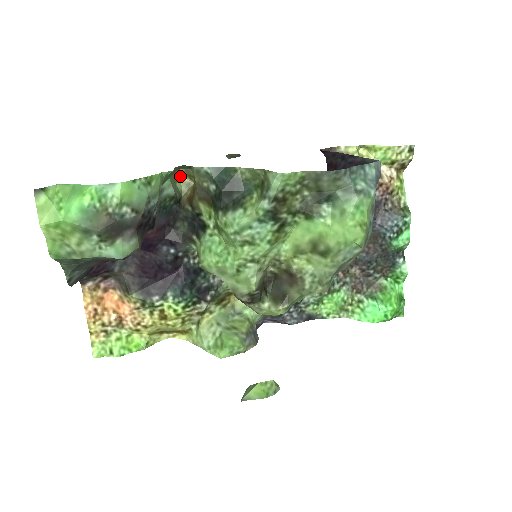
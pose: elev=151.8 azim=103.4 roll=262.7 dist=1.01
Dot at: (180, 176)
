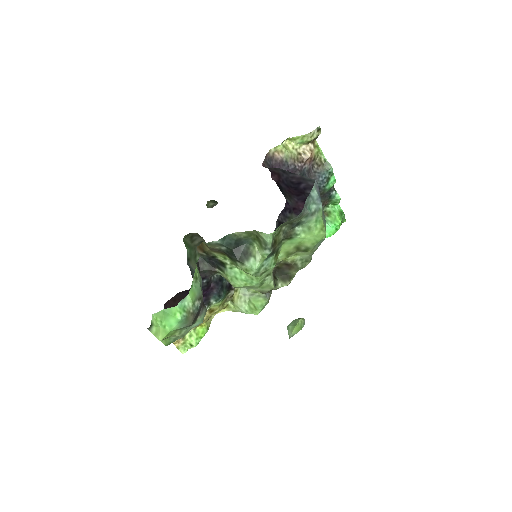
Dot at: occluded
